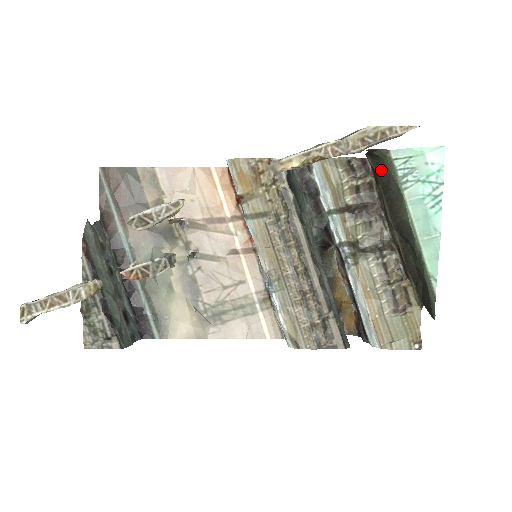
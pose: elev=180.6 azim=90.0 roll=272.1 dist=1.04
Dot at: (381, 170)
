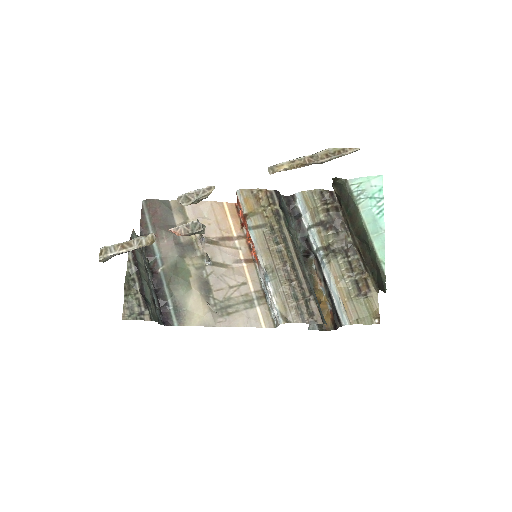
Dot at: (343, 194)
